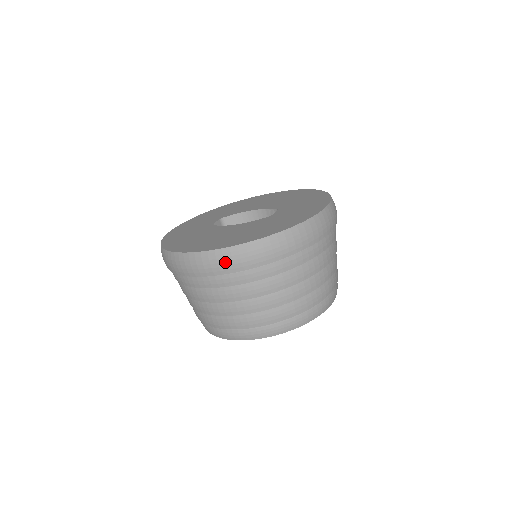
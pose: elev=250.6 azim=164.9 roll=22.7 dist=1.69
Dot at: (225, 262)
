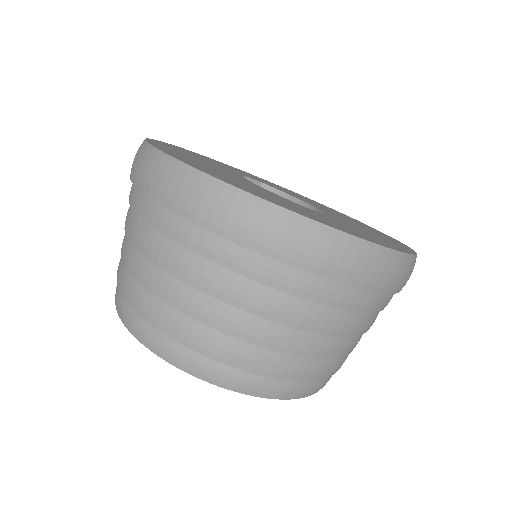
Dot at: (162, 179)
